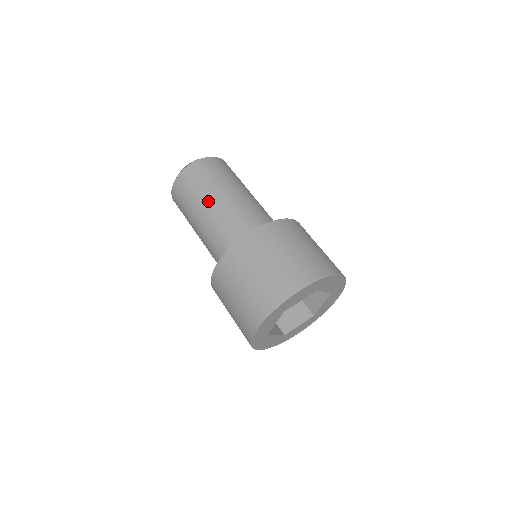
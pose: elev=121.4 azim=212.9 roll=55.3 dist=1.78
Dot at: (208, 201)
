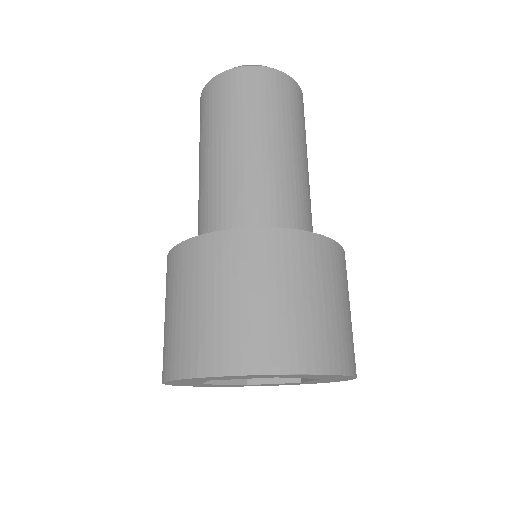
Dot at: (216, 144)
